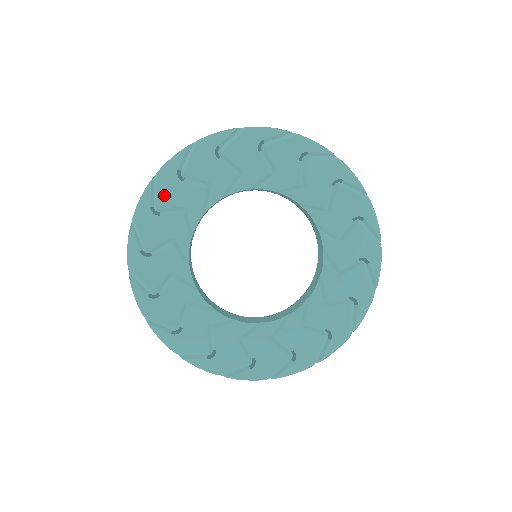
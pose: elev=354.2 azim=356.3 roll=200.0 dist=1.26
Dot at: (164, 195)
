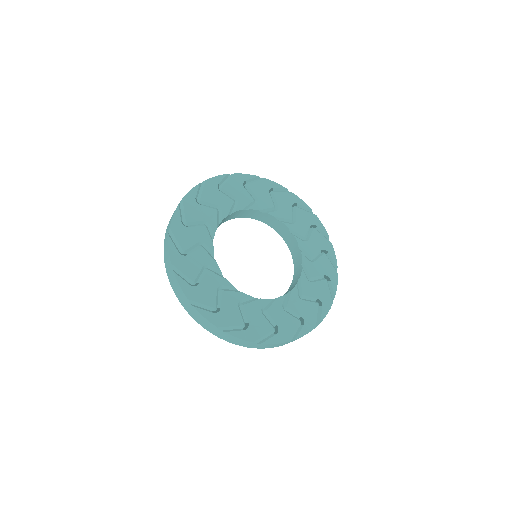
Dot at: (182, 241)
